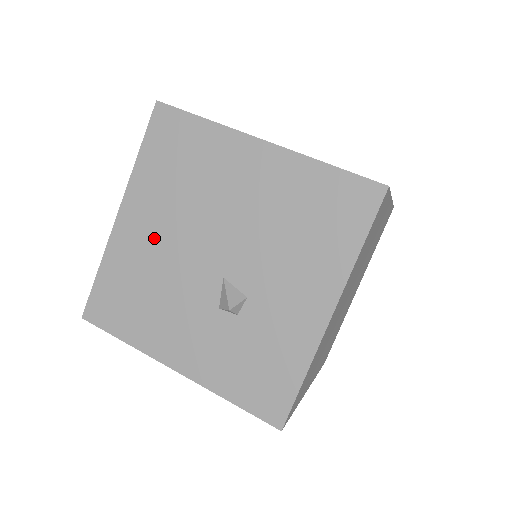
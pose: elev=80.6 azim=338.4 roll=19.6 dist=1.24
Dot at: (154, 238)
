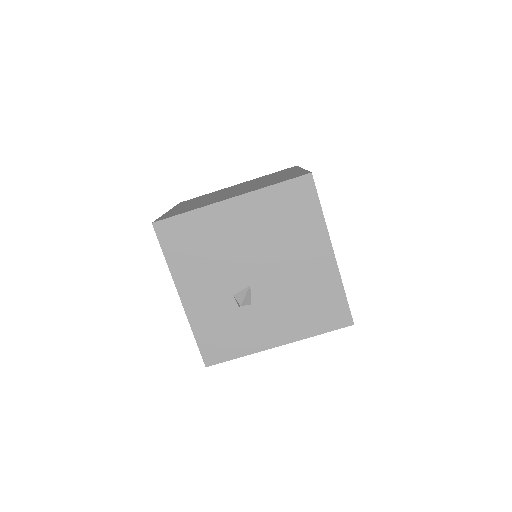
Dot at: (237, 232)
